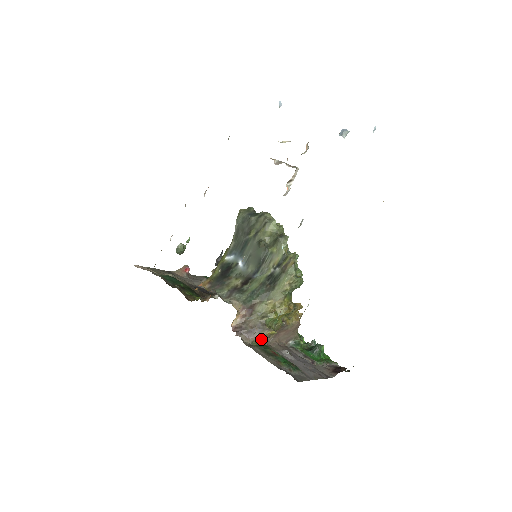
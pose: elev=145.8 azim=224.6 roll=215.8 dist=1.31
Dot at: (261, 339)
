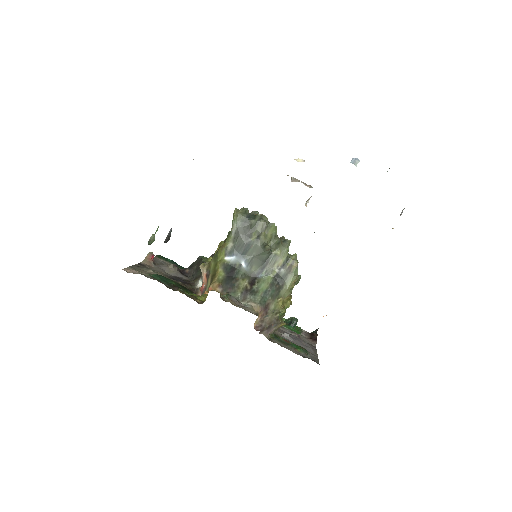
Dot at: (274, 331)
